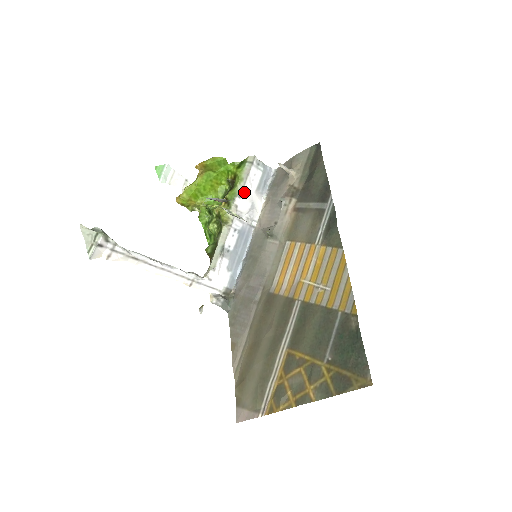
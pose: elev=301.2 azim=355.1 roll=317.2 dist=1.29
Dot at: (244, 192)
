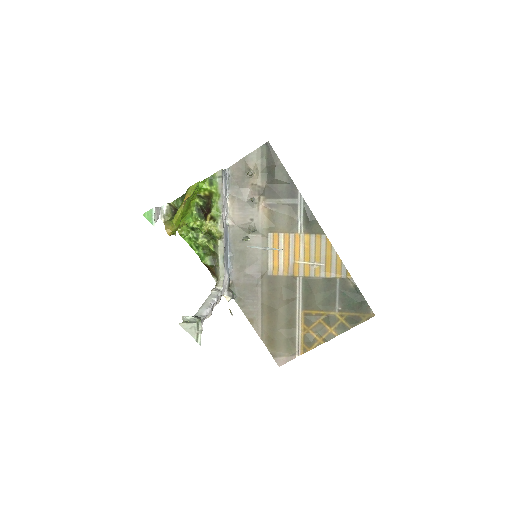
Dot at: (223, 205)
